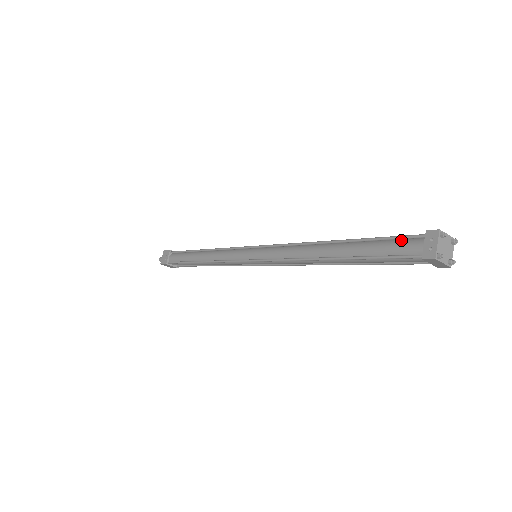
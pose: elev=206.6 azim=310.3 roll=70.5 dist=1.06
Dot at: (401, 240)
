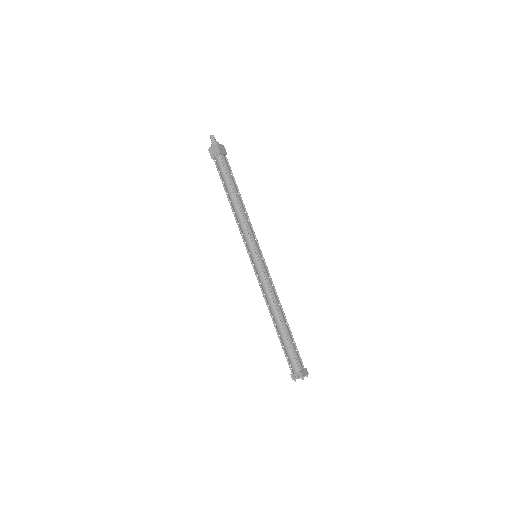
Dot at: (295, 359)
